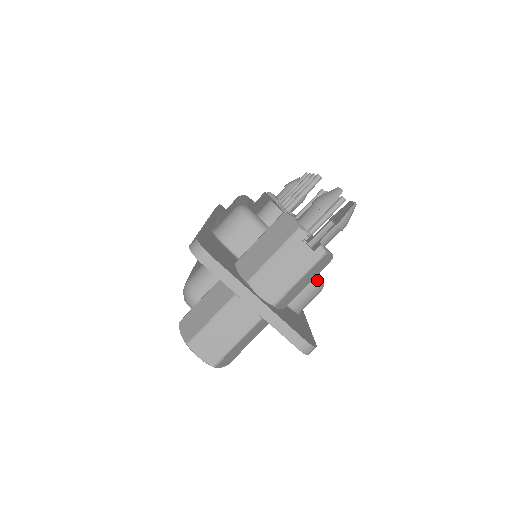
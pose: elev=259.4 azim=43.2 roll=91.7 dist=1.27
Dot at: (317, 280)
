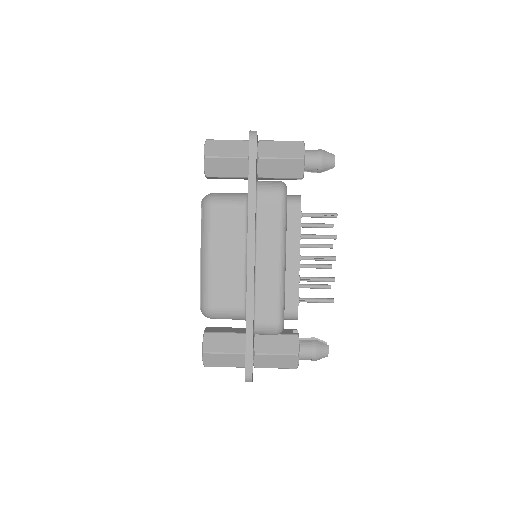
Dot at: (284, 184)
